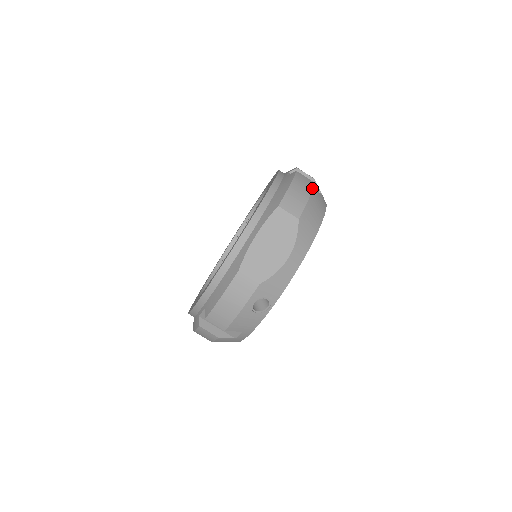
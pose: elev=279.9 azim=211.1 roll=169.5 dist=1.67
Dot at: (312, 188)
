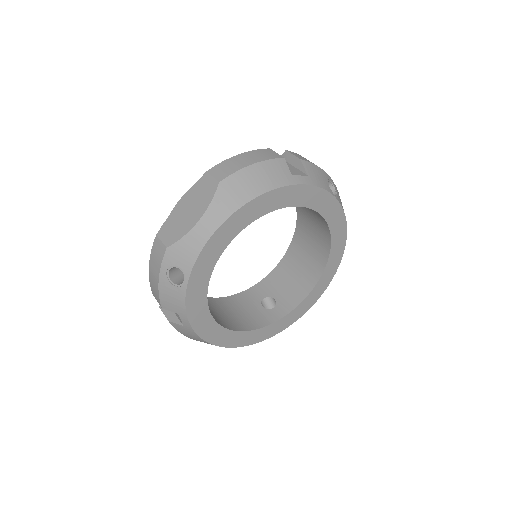
Dot at: (267, 159)
